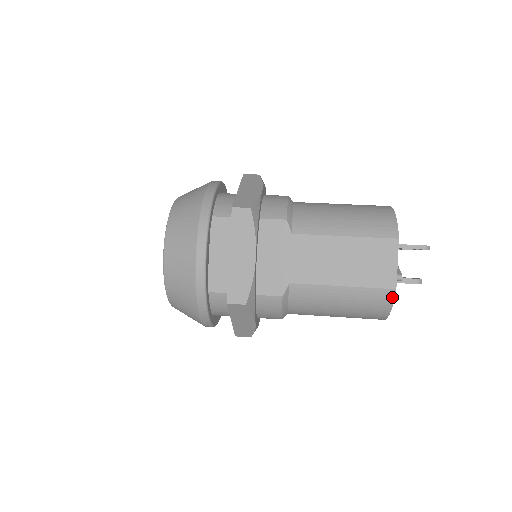
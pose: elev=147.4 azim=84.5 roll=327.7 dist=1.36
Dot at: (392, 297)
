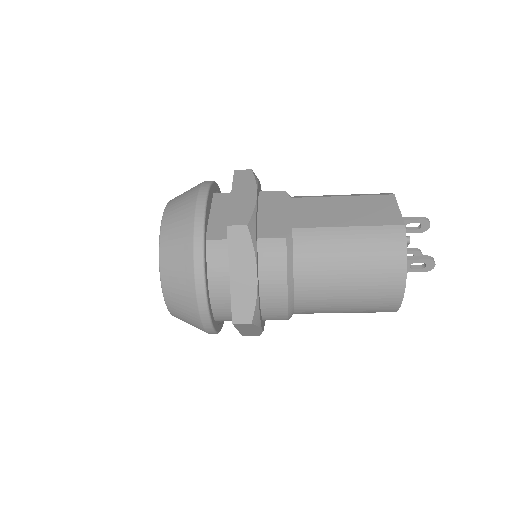
Dot at: (403, 234)
